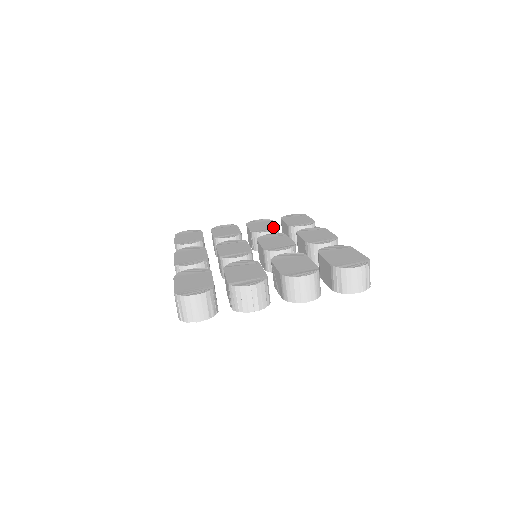
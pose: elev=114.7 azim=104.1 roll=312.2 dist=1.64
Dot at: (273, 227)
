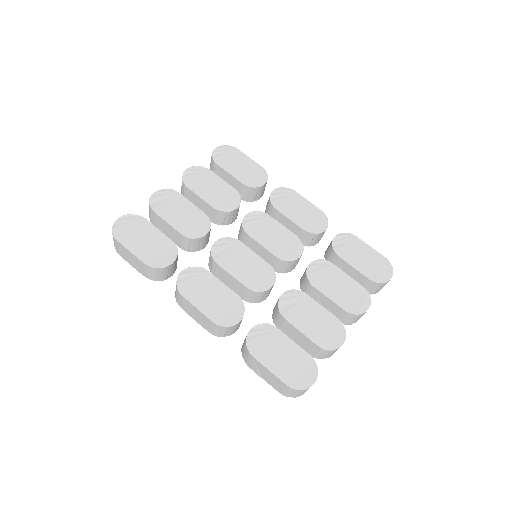
Dot at: (232, 193)
